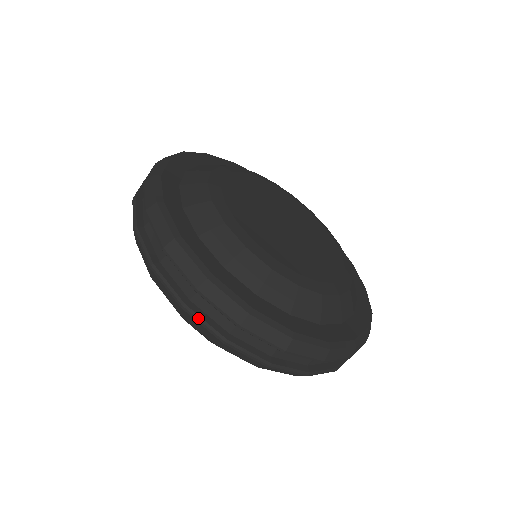
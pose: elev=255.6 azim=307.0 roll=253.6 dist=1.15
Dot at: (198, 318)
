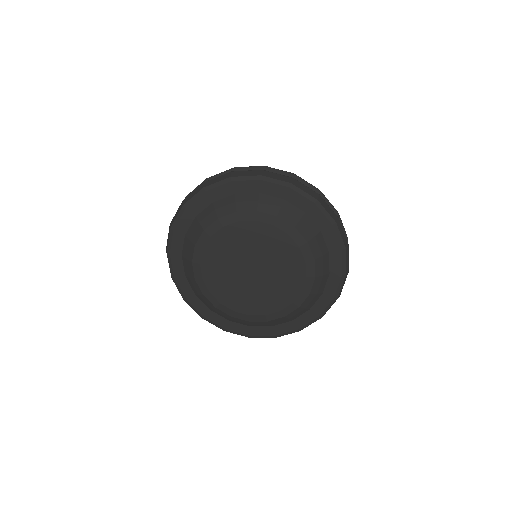
Dot at: occluded
